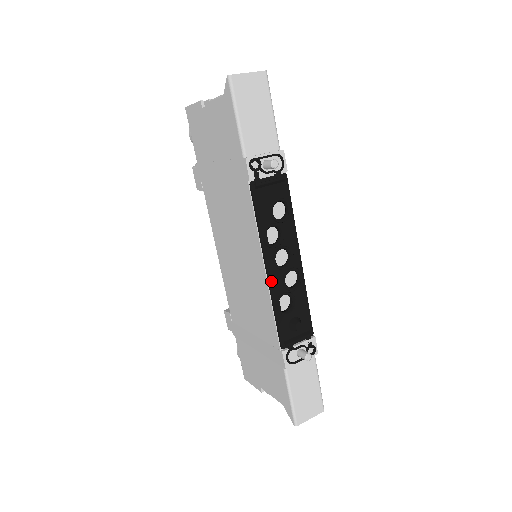
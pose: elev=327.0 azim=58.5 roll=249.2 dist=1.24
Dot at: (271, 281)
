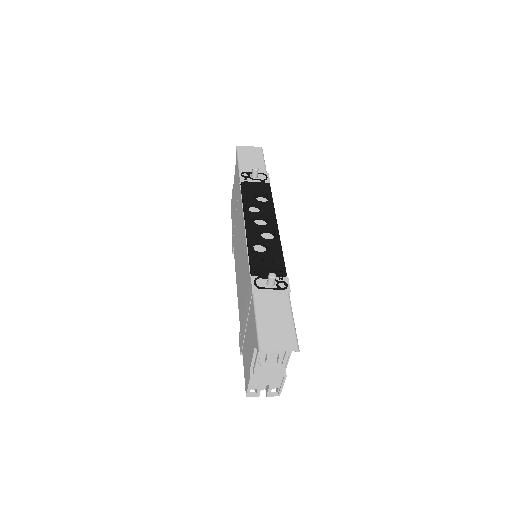
Dot at: (248, 231)
